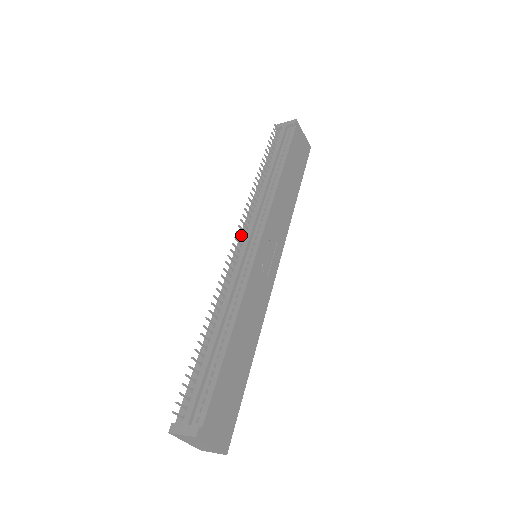
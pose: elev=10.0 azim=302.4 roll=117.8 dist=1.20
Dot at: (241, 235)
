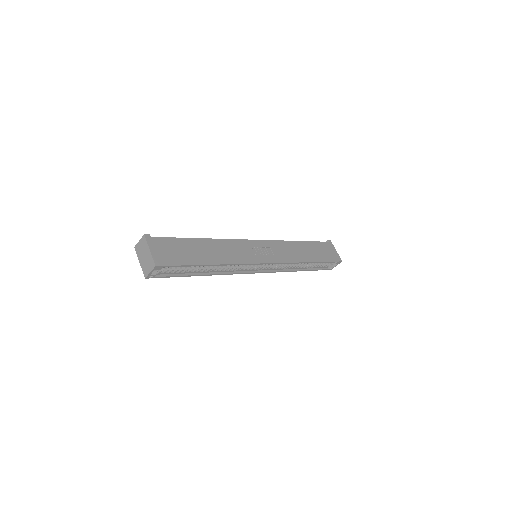
Dot at: occluded
